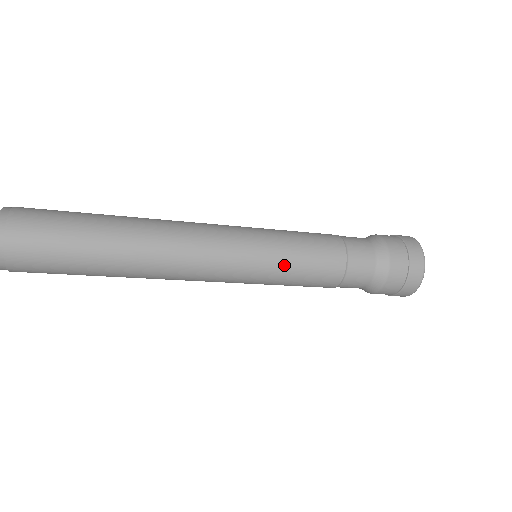
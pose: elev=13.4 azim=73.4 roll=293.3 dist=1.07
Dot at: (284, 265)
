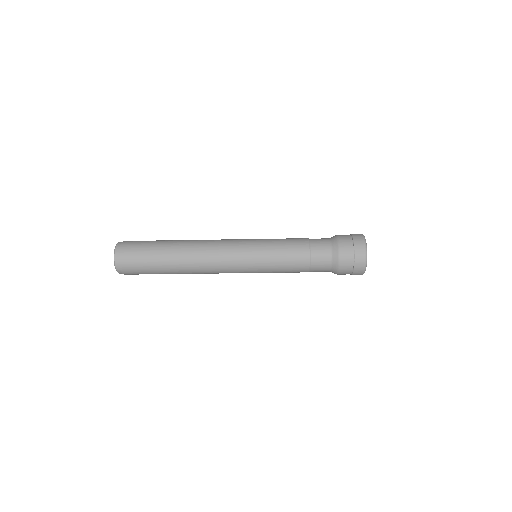
Dot at: (268, 245)
